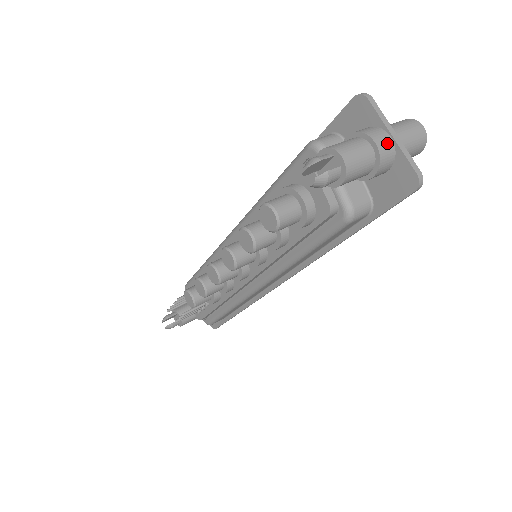
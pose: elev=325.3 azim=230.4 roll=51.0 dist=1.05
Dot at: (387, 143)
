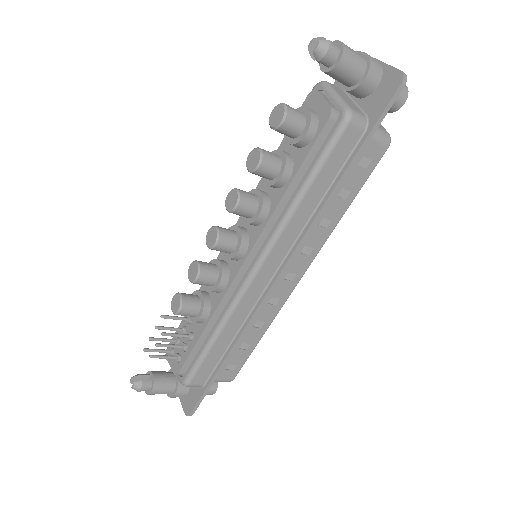
Dot at: (375, 60)
